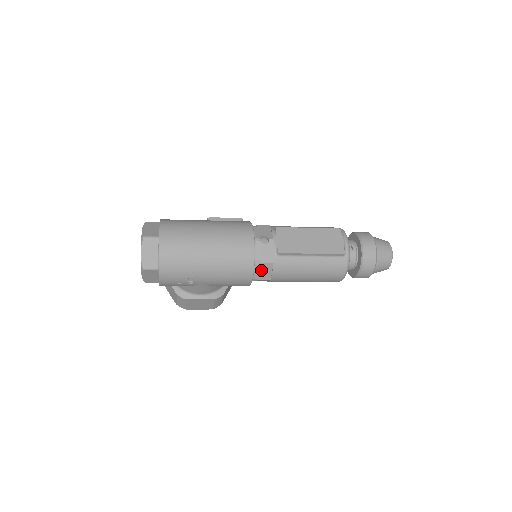
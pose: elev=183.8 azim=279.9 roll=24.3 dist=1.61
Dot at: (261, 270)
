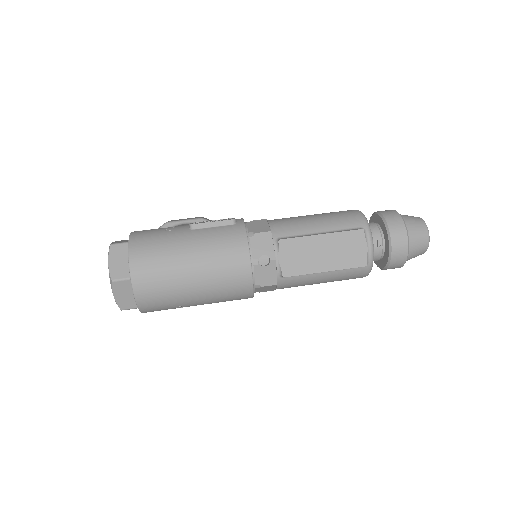
Dot at: (262, 289)
